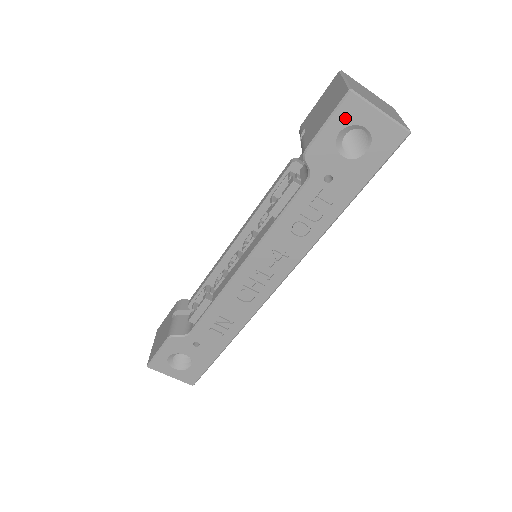
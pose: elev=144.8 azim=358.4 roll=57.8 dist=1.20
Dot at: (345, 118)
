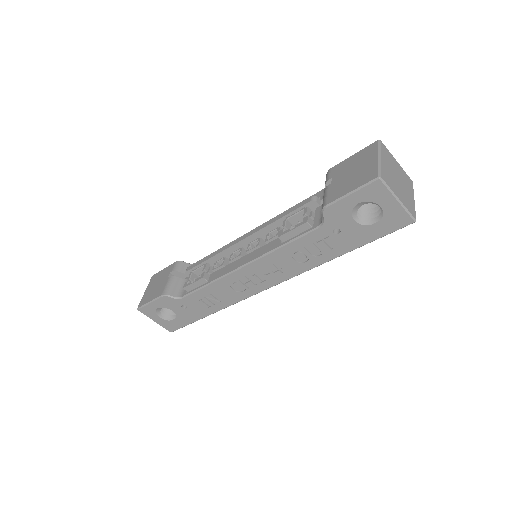
Dot at: (367, 195)
